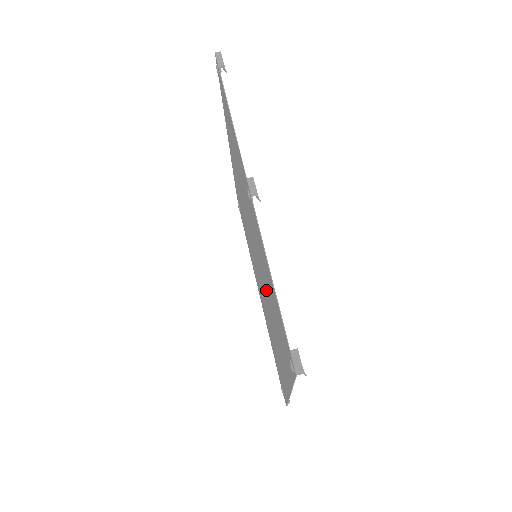
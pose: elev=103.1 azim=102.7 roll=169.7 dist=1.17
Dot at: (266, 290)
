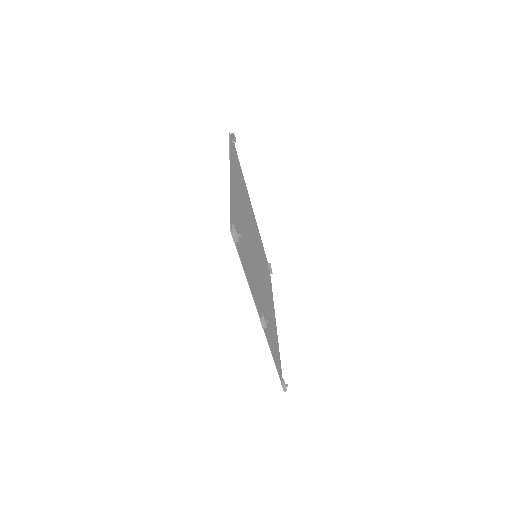
Dot at: (265, 301)
